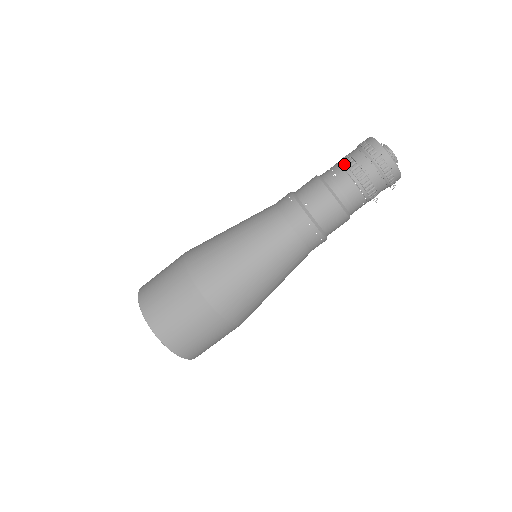
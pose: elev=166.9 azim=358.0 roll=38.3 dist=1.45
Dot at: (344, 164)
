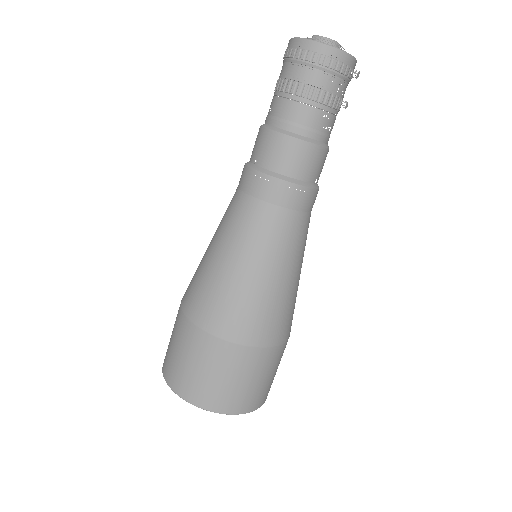
Dot at: occluded
